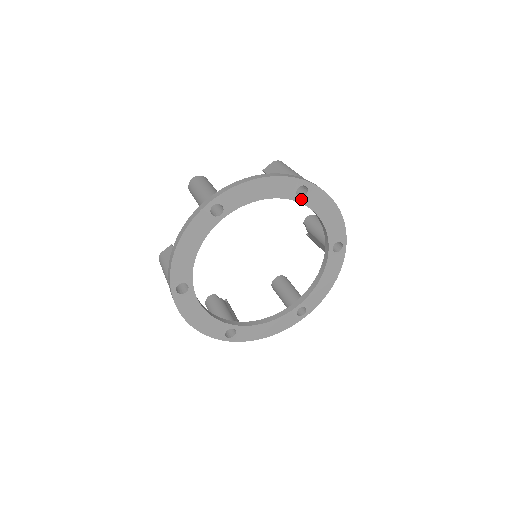
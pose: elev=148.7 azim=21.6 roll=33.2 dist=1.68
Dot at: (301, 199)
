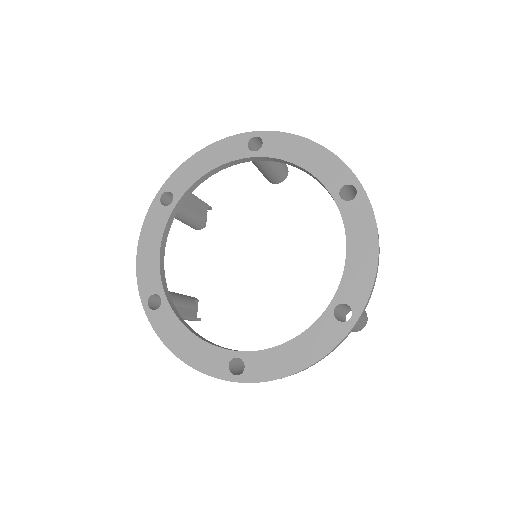
Dot at: (341, 201)
